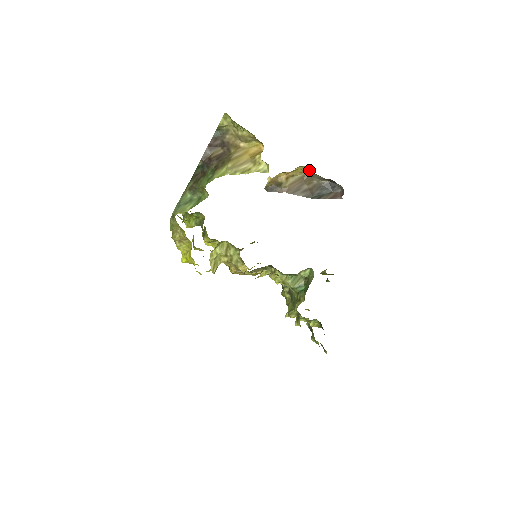
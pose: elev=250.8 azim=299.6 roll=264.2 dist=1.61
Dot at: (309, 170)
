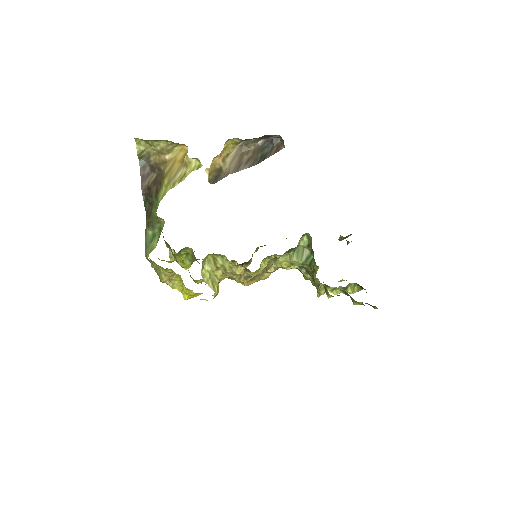
Dot at: (238, 140)
